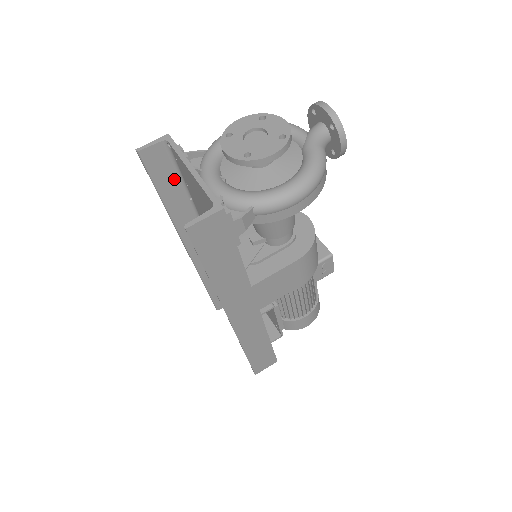
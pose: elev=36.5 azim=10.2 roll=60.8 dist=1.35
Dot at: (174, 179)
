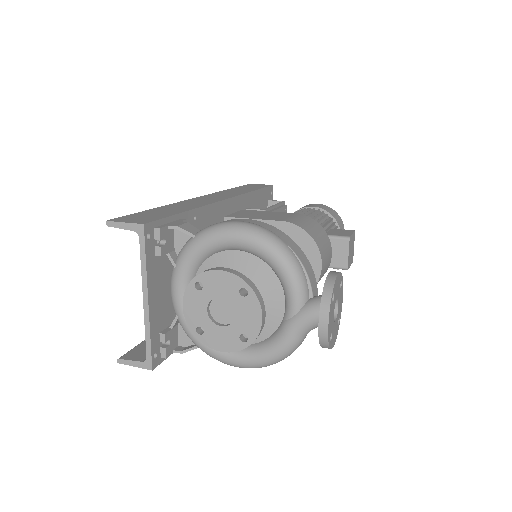
Dot at: occluded
